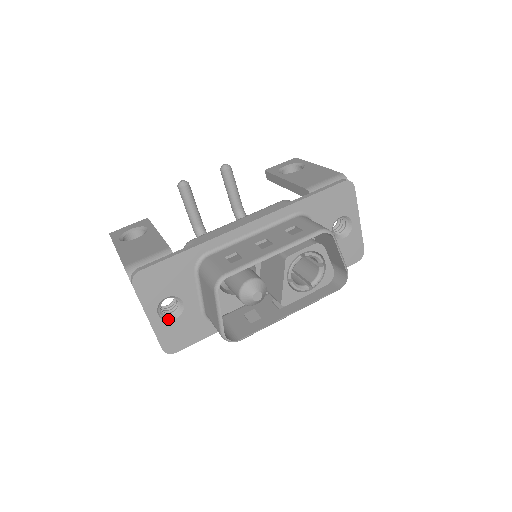
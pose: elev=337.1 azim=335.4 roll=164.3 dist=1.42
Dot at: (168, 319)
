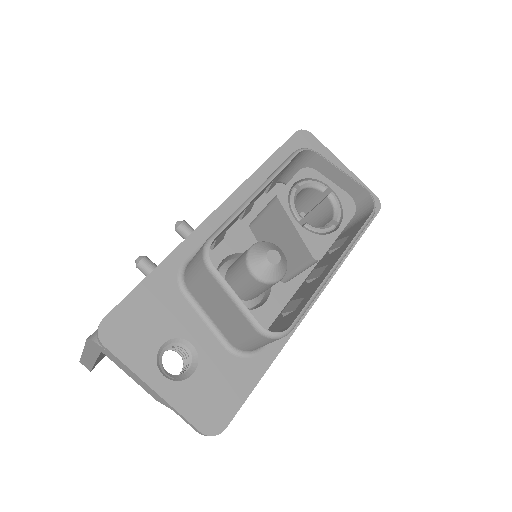
Dot at: (183, 378)
